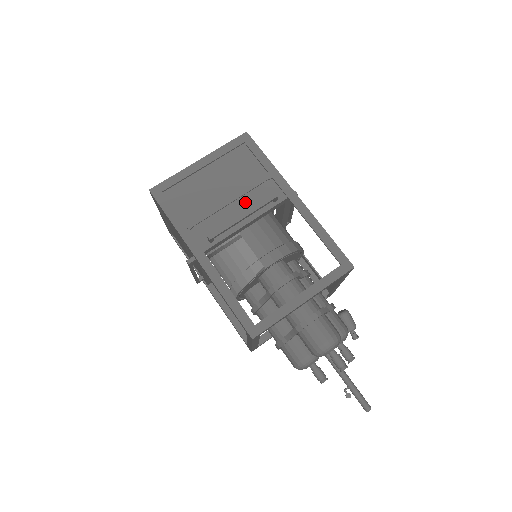
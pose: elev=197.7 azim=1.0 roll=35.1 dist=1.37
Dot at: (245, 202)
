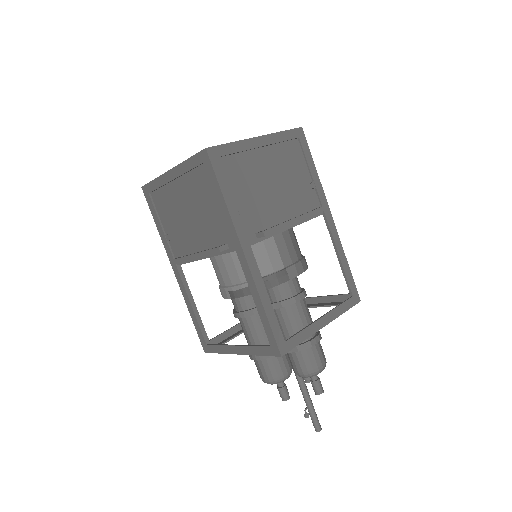
Dot at: (291, 204)
